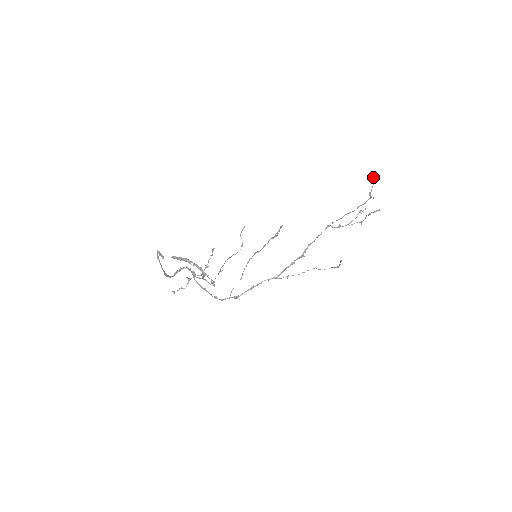
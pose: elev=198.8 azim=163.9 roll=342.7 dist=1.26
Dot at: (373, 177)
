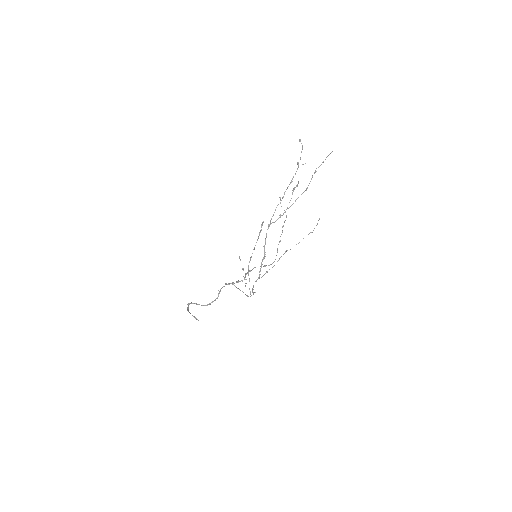
Dot at: (299, 141)
